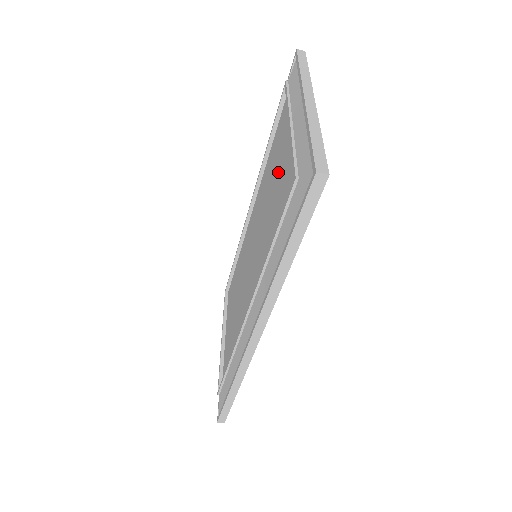
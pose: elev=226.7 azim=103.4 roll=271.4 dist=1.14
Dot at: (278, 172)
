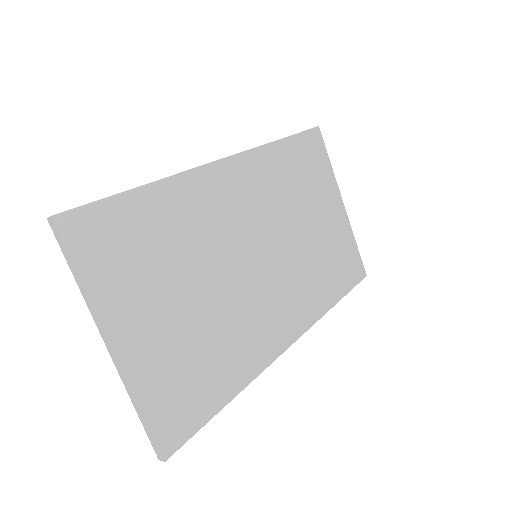
Dot at: occluded
